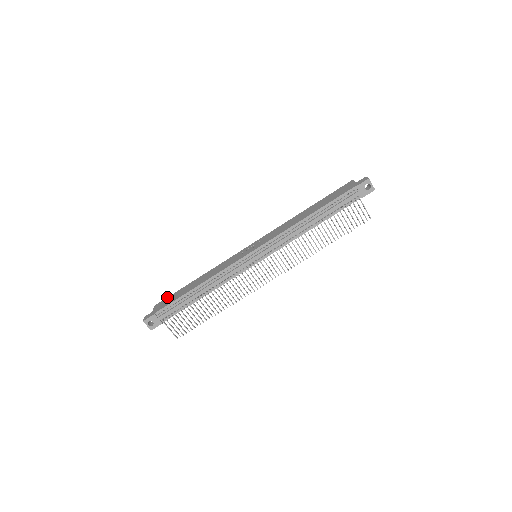
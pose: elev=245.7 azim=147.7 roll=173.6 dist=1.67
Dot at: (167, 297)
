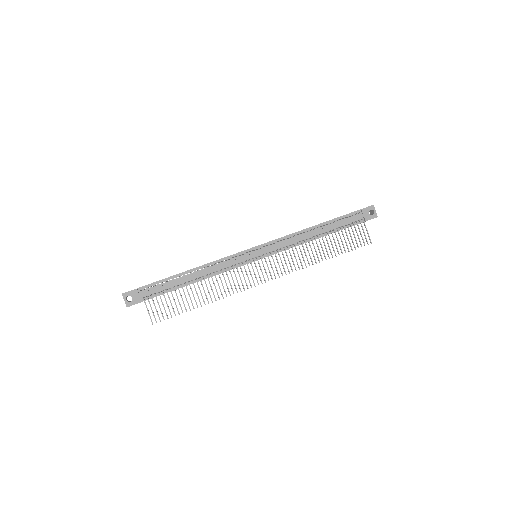
Dot at: occluded
